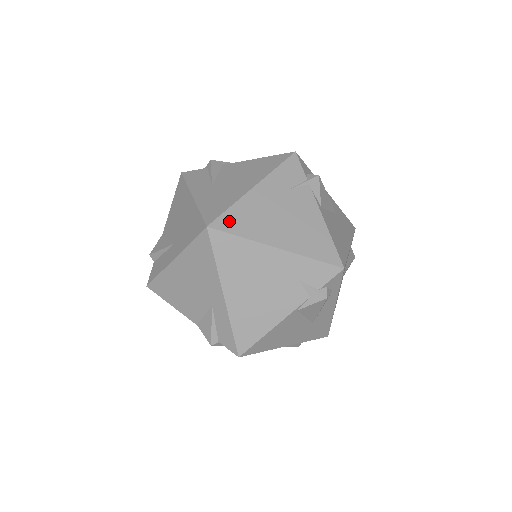
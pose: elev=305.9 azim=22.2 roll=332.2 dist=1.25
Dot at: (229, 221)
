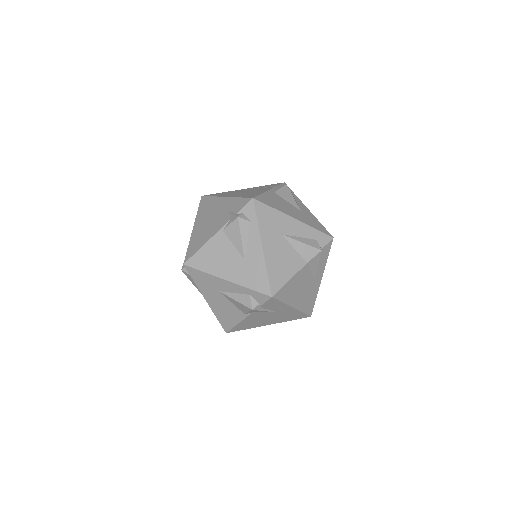
Dot at: occluded
